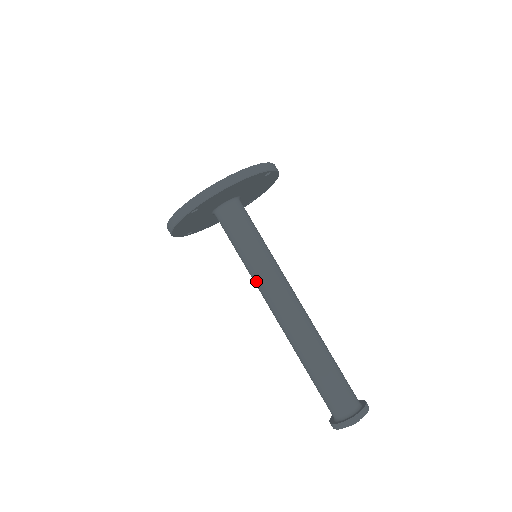
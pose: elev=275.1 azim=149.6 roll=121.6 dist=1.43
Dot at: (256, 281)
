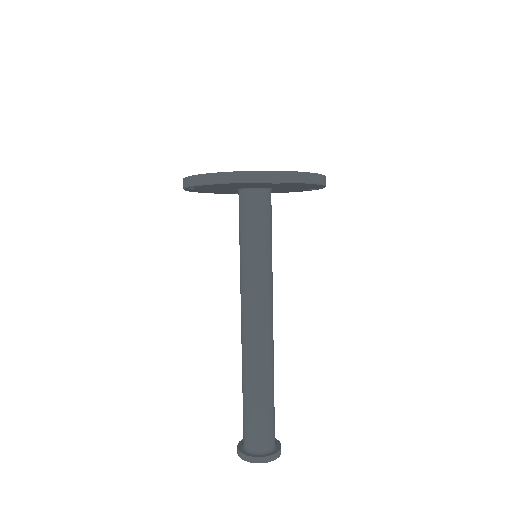
Dot at: (240, 280)
